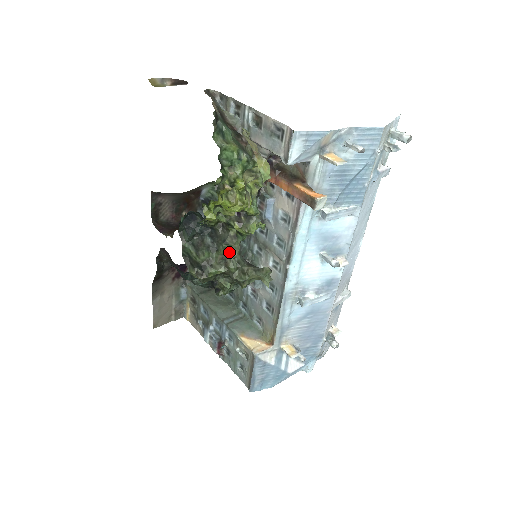
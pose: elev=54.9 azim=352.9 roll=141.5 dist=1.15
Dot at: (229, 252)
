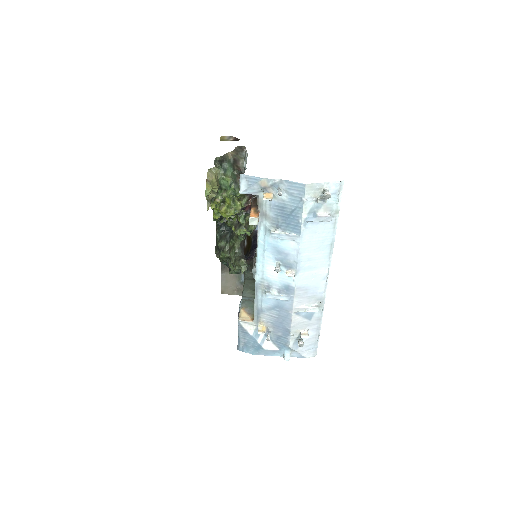
Dot at: (233, 245)
